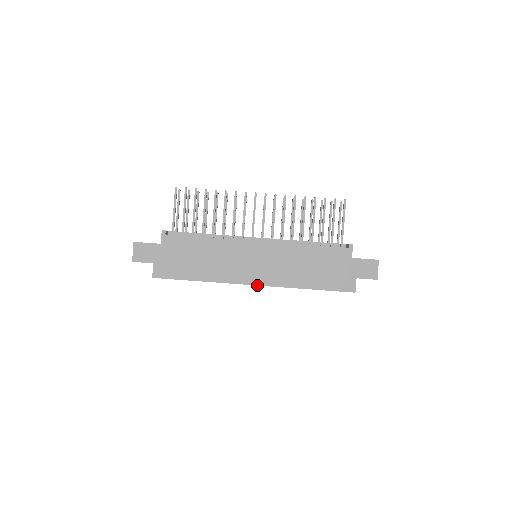
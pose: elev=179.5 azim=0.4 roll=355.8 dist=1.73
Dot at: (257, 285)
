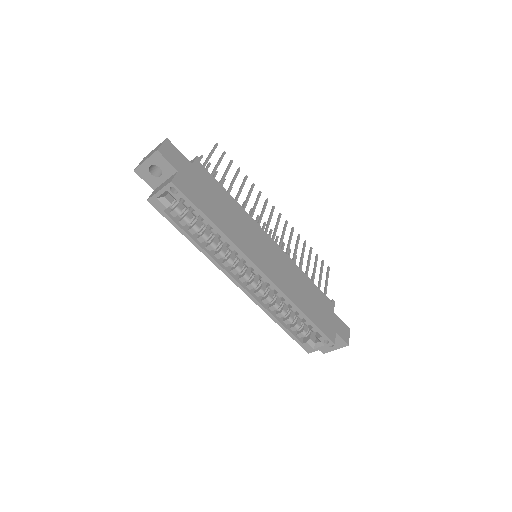
Dot at: (264, 274)
